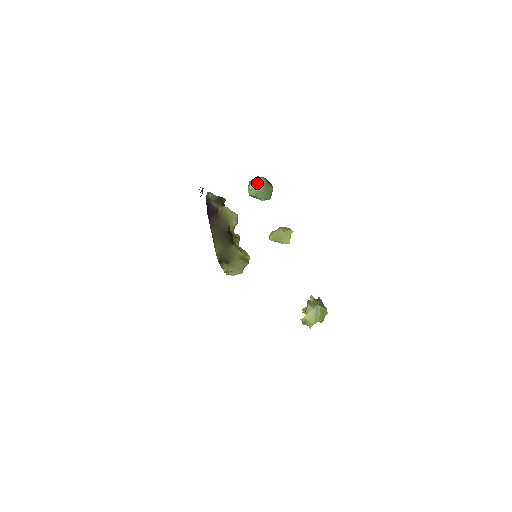
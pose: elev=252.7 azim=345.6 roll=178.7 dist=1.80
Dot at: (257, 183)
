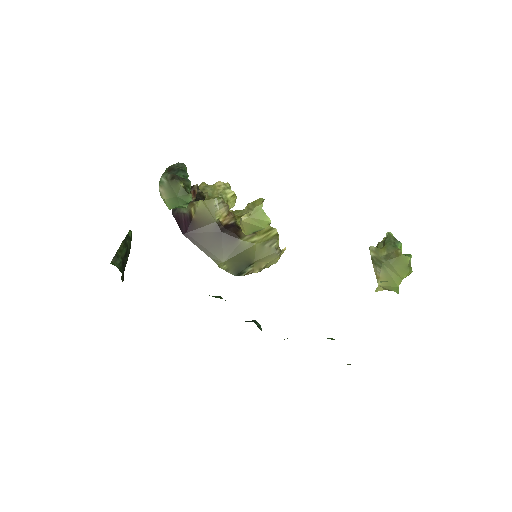
Dot at: (162, 190)
